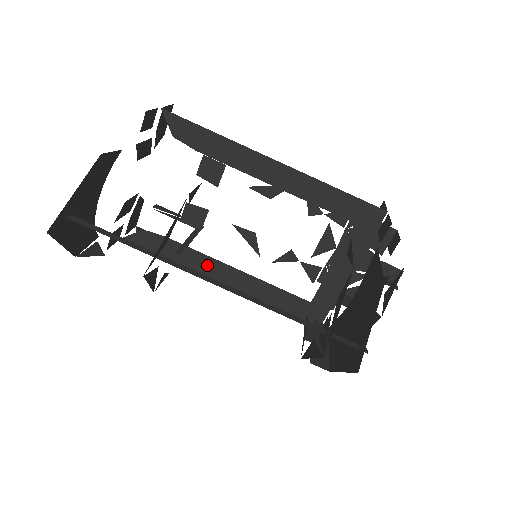
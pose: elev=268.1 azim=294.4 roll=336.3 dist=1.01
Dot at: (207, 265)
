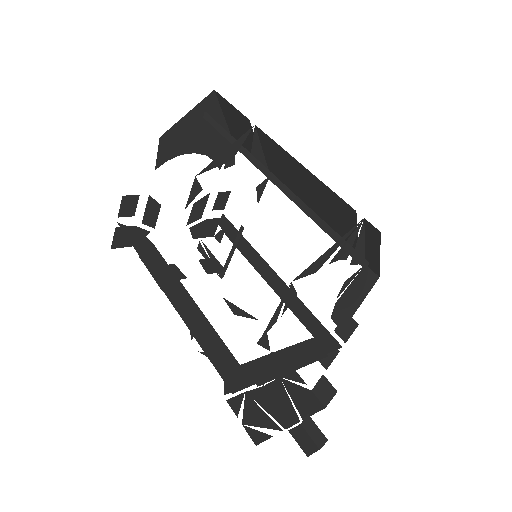
Dot at: (168, 279)
